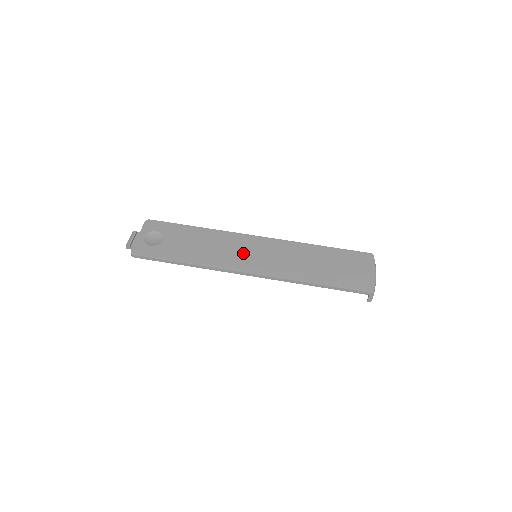
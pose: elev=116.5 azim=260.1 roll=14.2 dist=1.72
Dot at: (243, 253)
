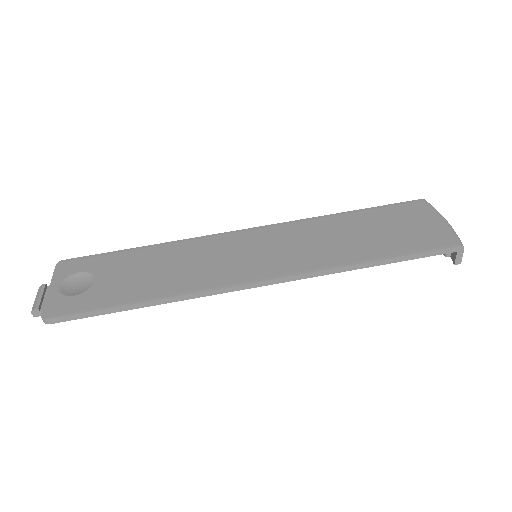
Dot at: (234, 257)
